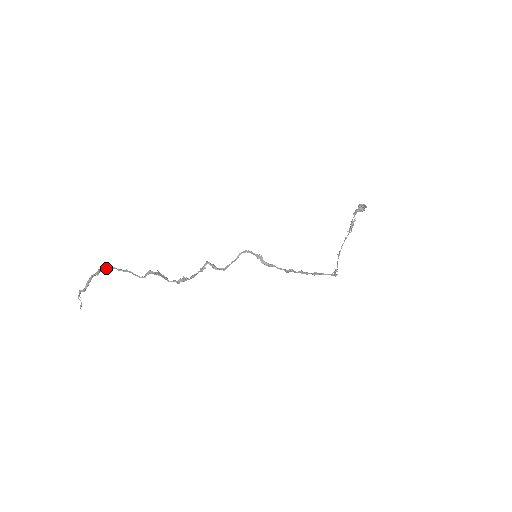
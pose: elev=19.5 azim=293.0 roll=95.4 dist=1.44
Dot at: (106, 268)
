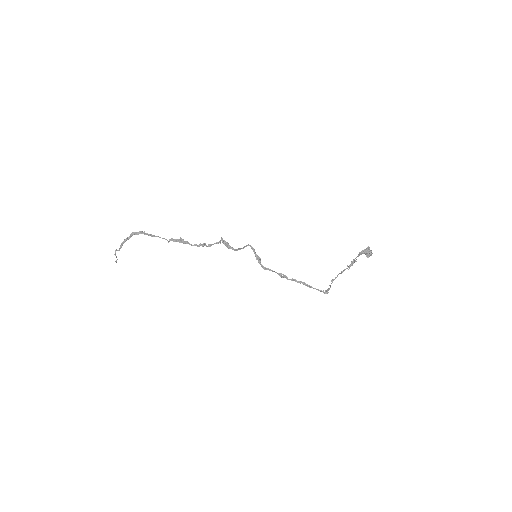
Dot at: (138, 232)
